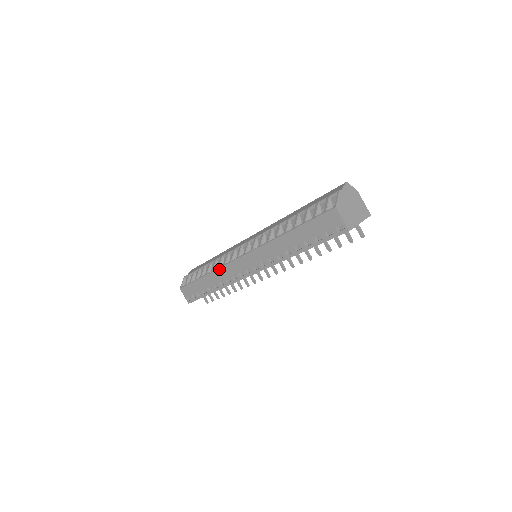
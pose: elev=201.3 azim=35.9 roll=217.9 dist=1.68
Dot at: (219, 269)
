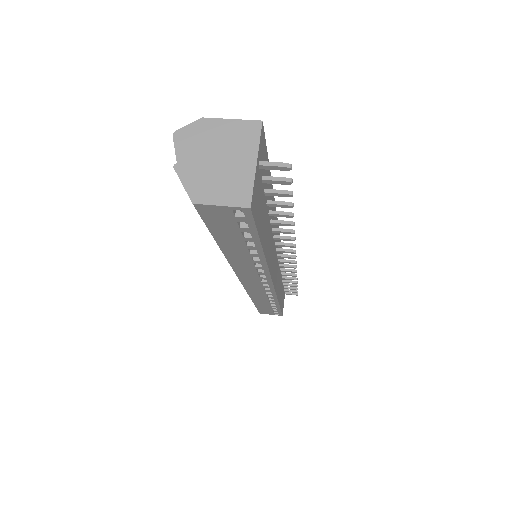
Dot at: (249, 295)
